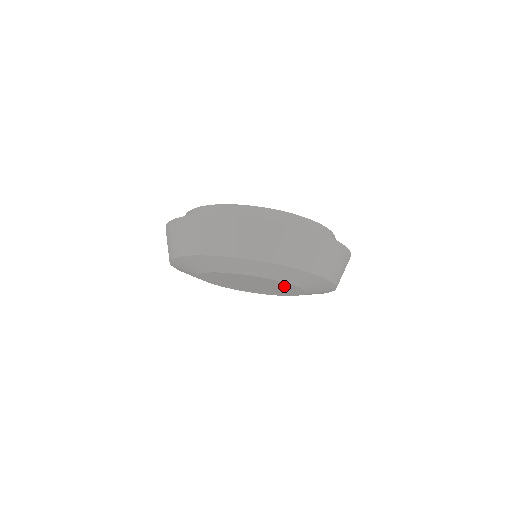
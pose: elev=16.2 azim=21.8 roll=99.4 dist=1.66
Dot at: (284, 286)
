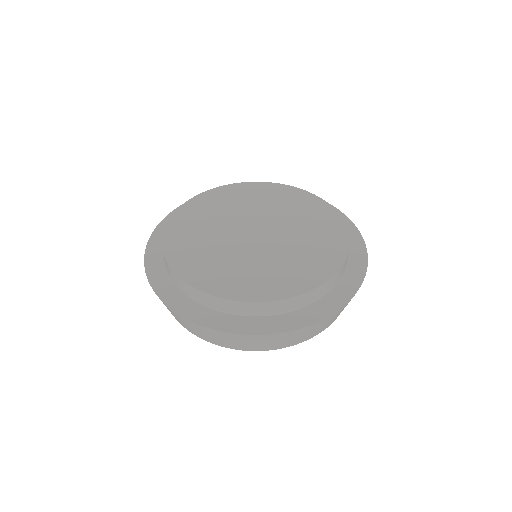
Dot at: occluded
